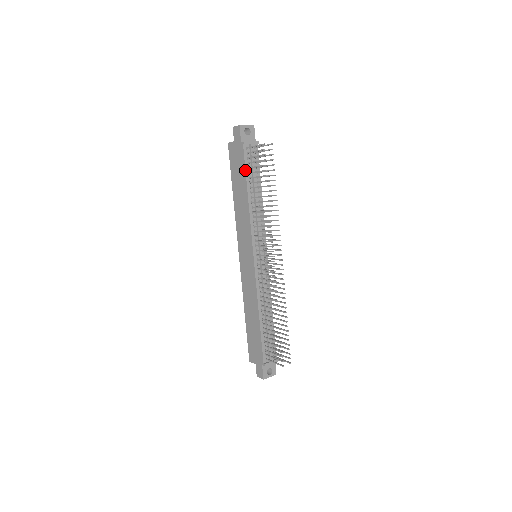
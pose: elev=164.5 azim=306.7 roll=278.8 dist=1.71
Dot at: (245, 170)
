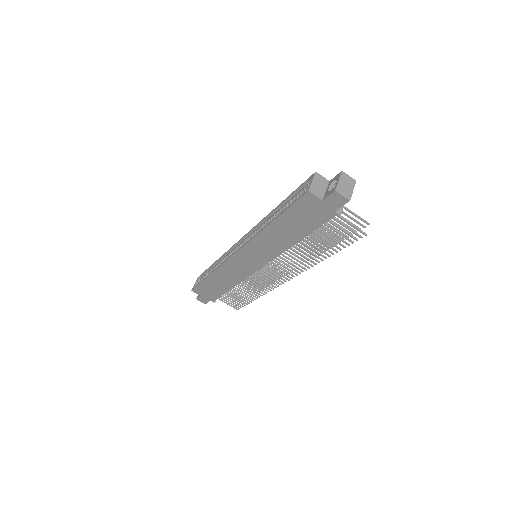
Dot at: occluded
